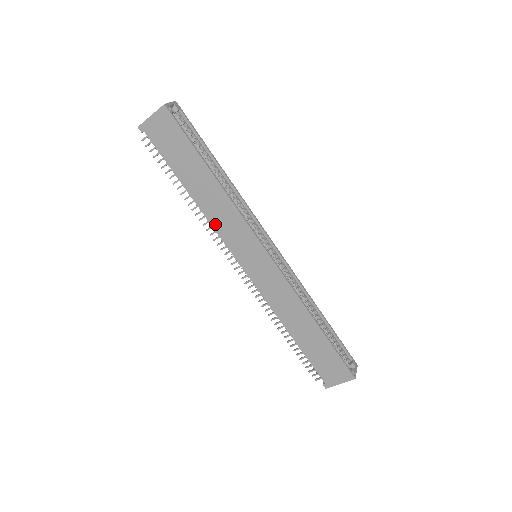
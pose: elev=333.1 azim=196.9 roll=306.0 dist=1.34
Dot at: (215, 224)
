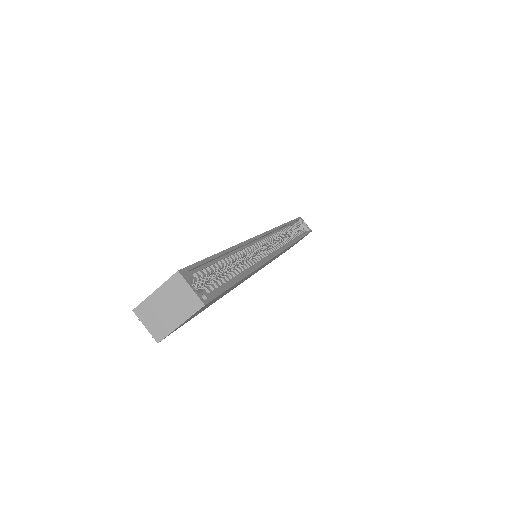
Dot at: occluded
